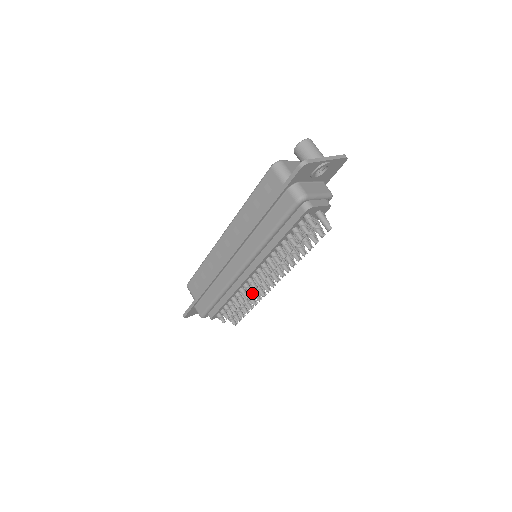
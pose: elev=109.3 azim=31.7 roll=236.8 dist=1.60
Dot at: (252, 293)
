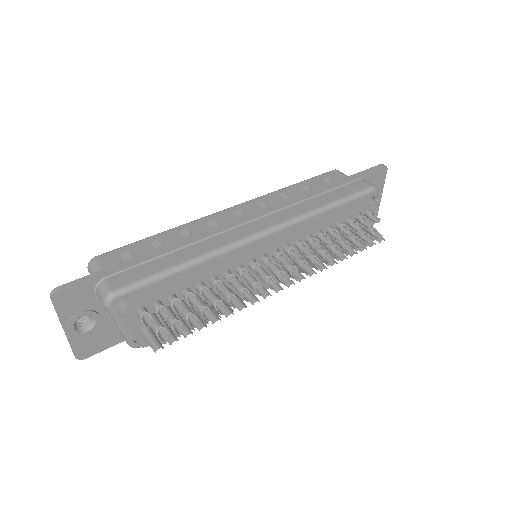
Dot at: (243, 286)
